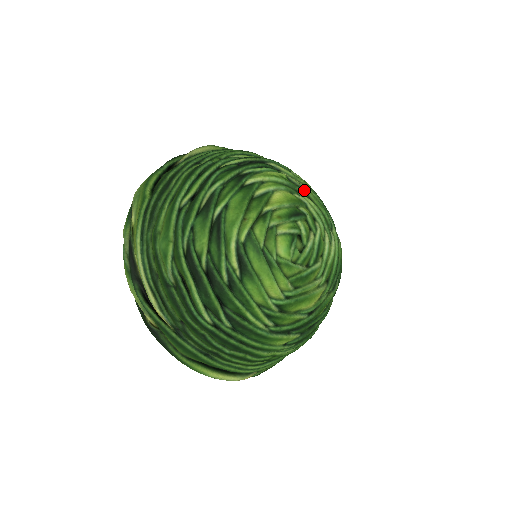
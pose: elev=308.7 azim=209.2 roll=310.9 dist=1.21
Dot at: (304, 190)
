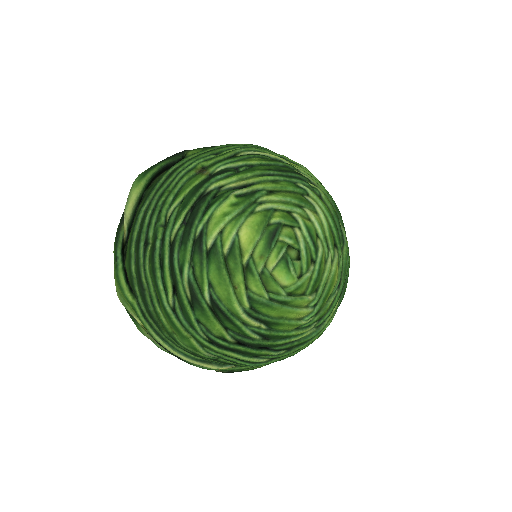
Dot at: (259, 191)
